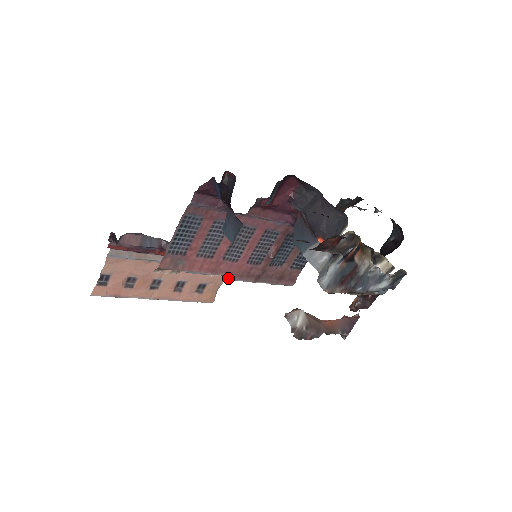
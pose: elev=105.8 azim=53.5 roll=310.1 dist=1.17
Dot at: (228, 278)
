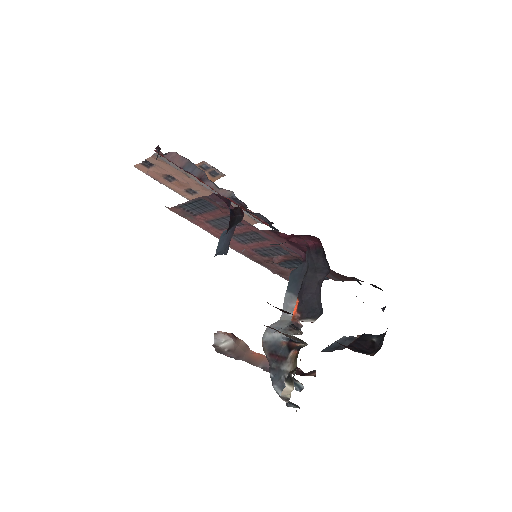
Dot at: (230, 247)
